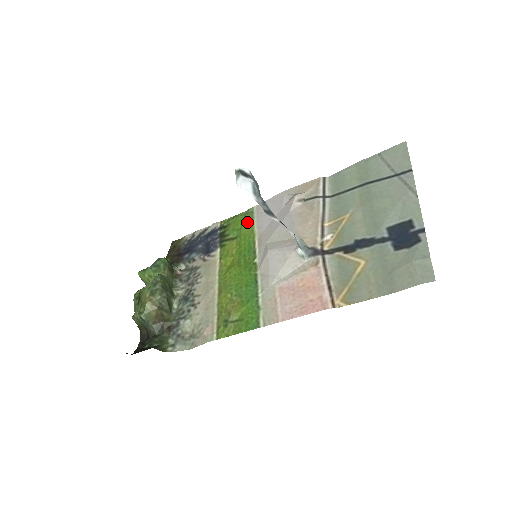
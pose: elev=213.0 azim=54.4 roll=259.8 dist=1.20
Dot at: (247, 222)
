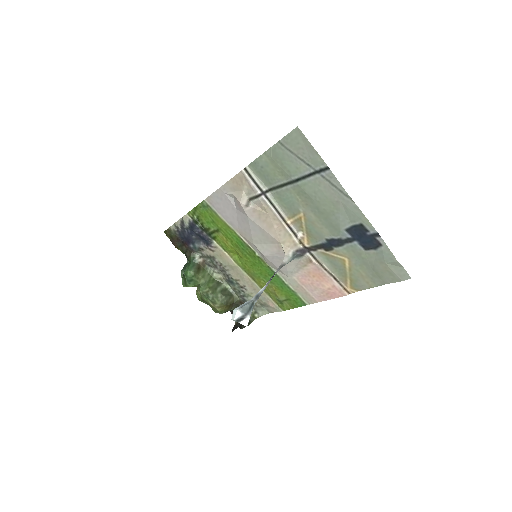
Dot at: (214, 216)
